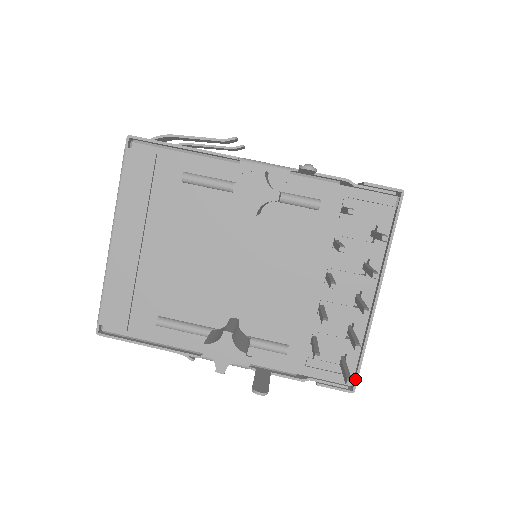
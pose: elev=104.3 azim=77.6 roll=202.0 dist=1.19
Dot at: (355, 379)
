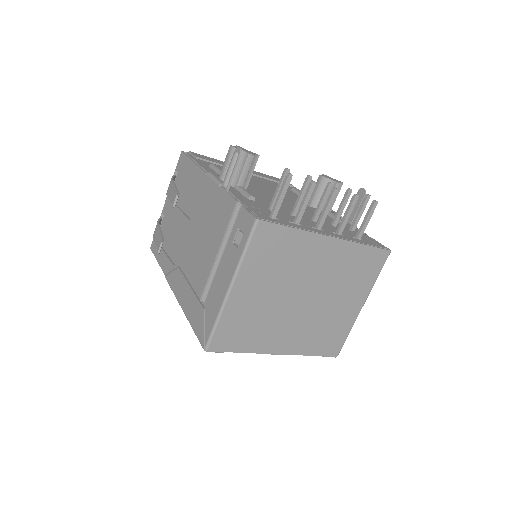
Dot at: (268, 221)
